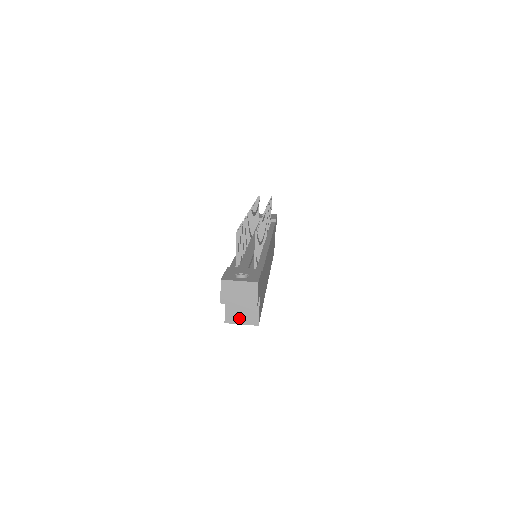
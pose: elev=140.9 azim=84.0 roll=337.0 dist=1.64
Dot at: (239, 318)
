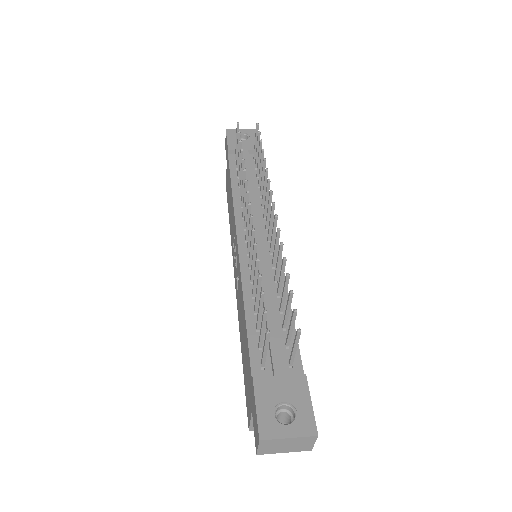
Dot at: occluded
